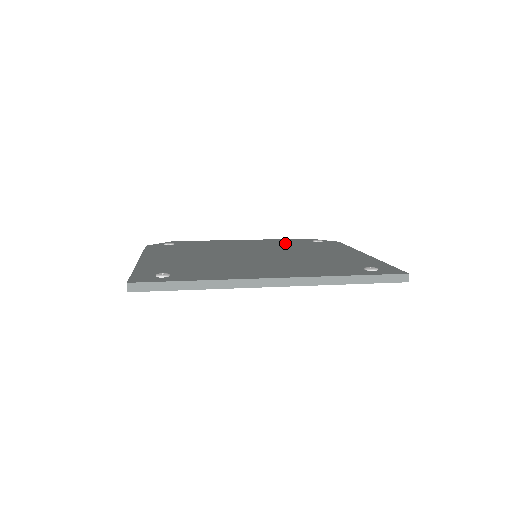
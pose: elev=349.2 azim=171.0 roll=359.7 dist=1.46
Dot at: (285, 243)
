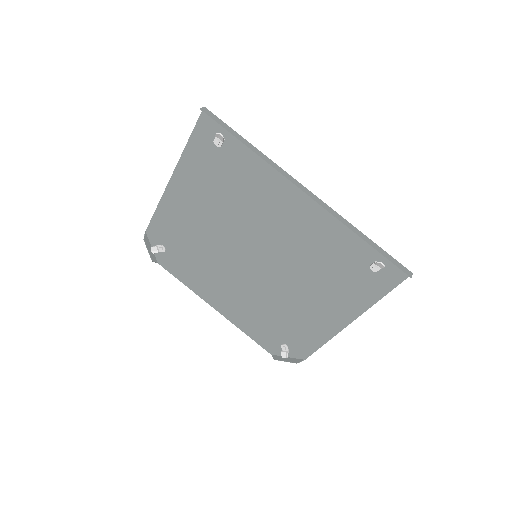
Dot at: (259, 319)
